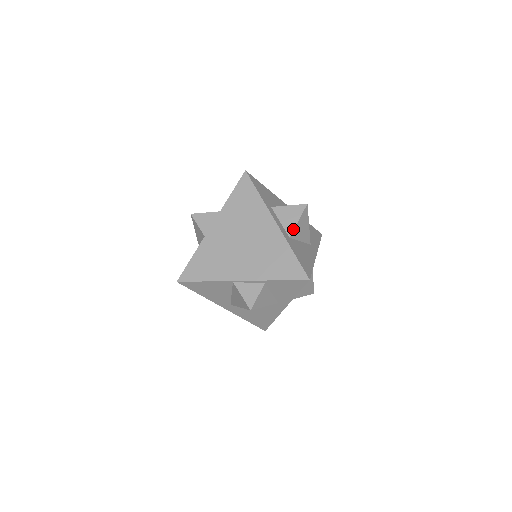
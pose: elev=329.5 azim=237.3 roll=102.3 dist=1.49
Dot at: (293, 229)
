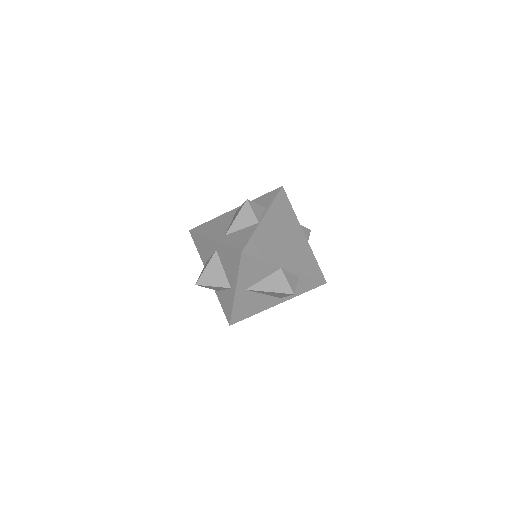
Dot at: occluded
